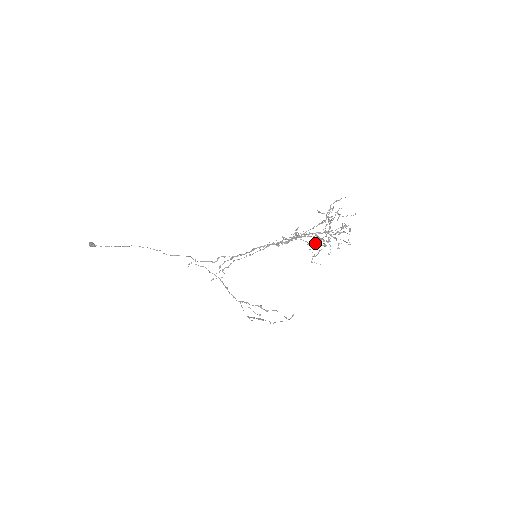
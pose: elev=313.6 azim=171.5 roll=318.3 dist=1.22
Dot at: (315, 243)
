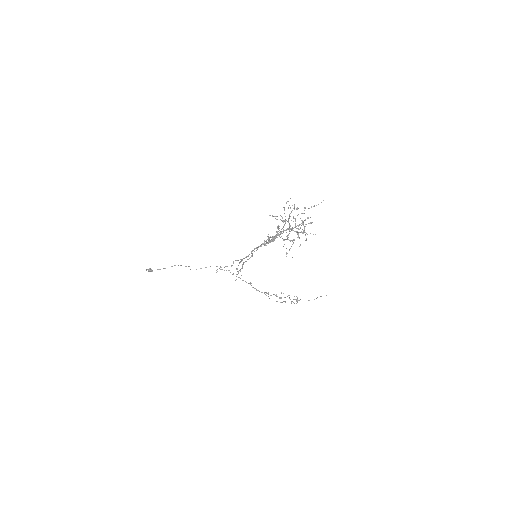
Dot at: (287, 239)
